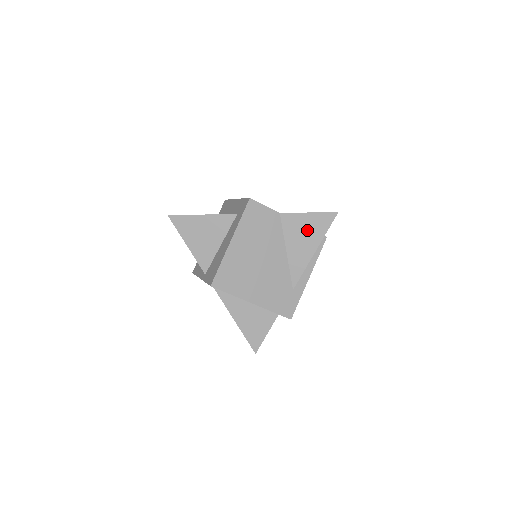
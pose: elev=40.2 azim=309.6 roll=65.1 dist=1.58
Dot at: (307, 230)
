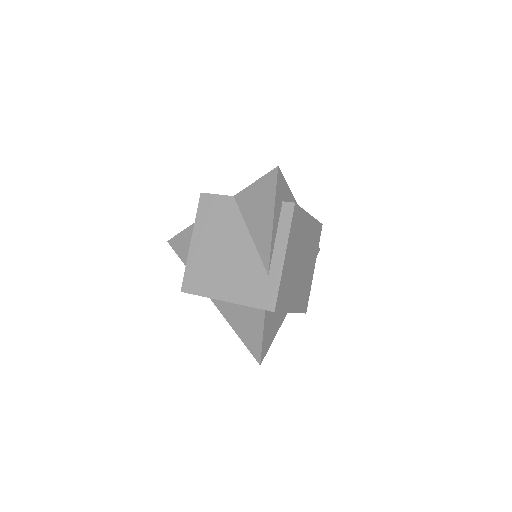
Dot at: (259, 202)
